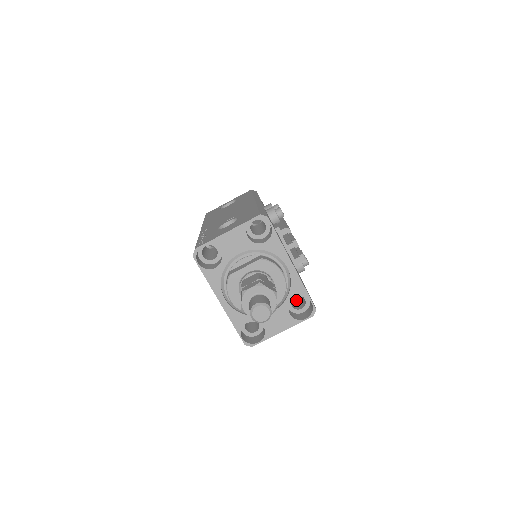
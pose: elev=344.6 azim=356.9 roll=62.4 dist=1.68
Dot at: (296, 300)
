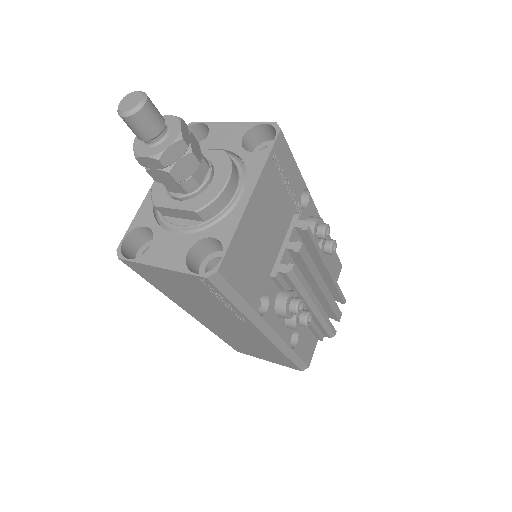
Dot at: occluded
